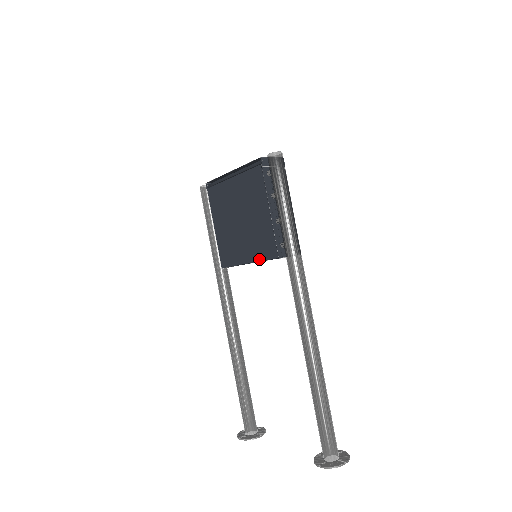
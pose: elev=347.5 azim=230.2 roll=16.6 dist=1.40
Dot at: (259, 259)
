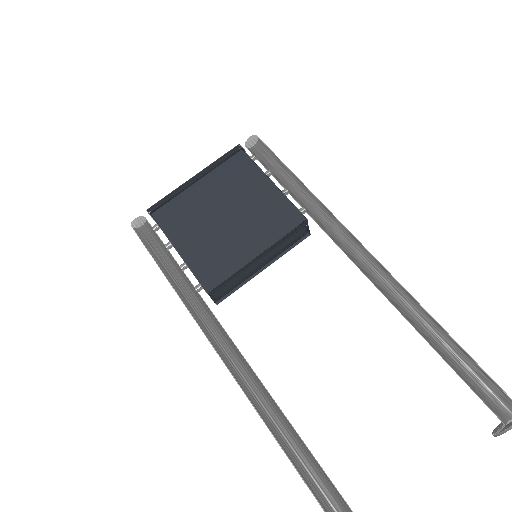
Dot at: (276, 238)
